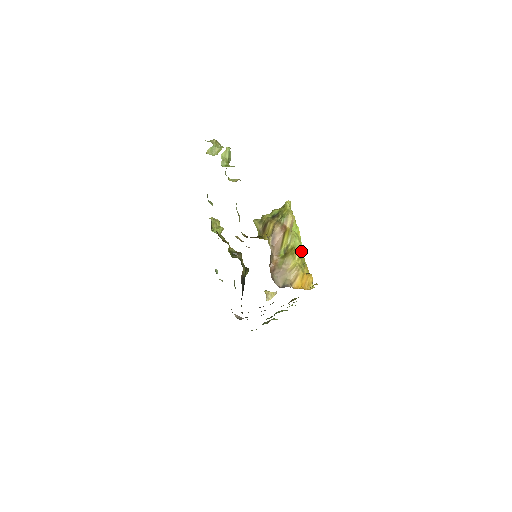
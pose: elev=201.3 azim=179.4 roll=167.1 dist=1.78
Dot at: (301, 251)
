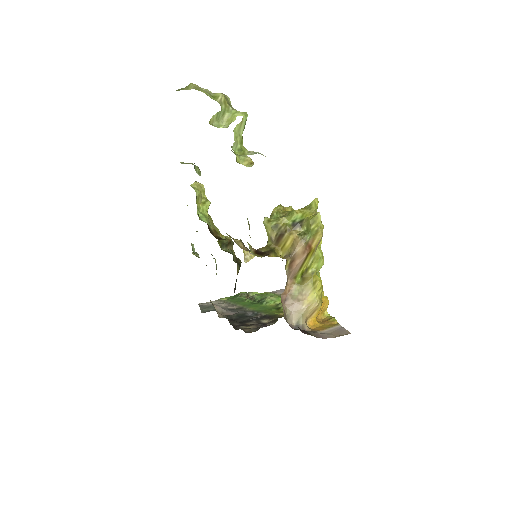
Dot at: occluded
